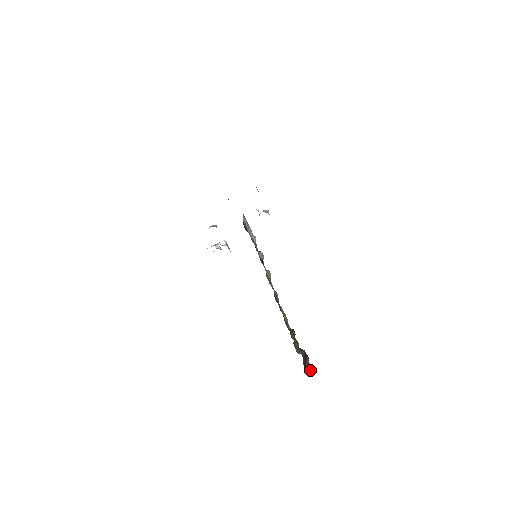
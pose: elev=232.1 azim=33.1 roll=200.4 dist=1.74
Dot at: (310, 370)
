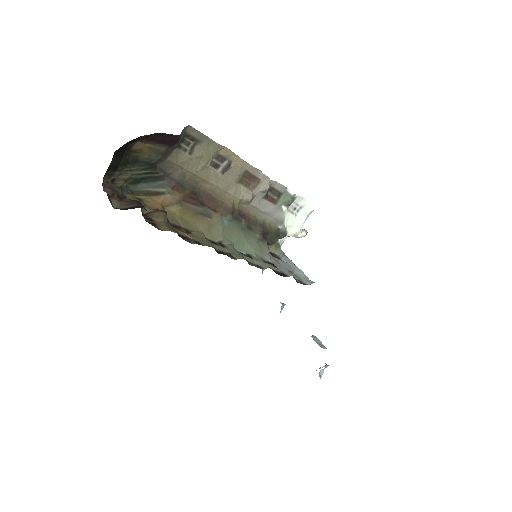
Dot at: occluded
